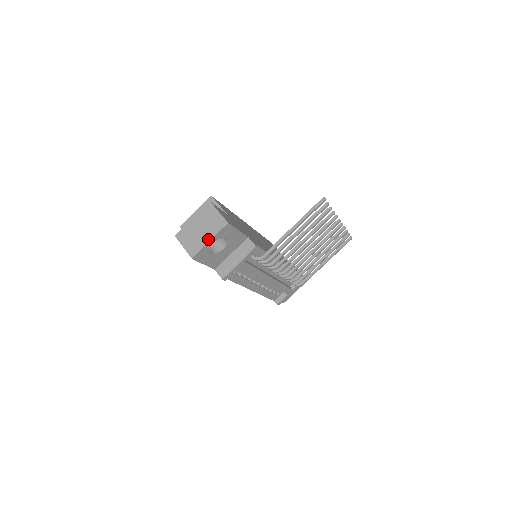
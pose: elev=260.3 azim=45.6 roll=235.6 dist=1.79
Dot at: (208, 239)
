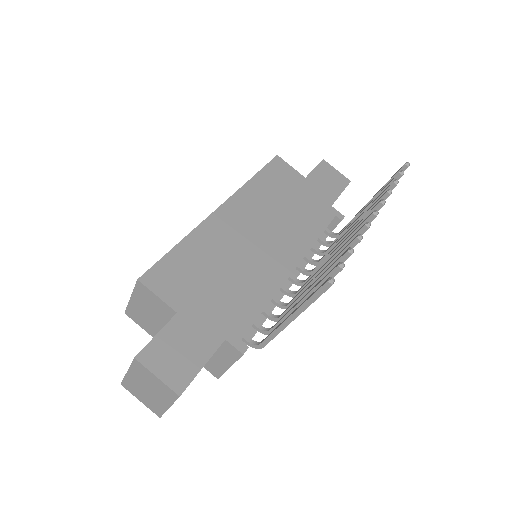
Dot at: (165, 406)
